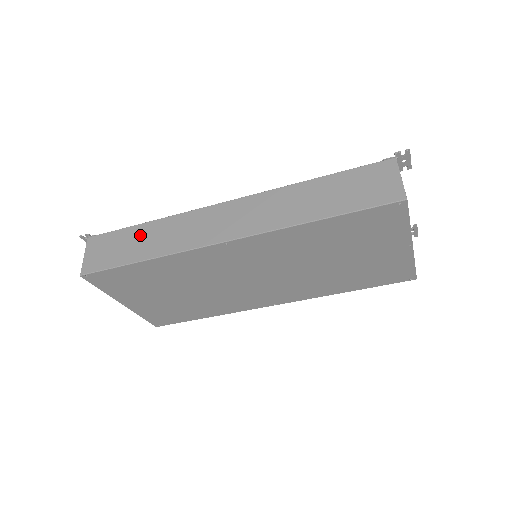
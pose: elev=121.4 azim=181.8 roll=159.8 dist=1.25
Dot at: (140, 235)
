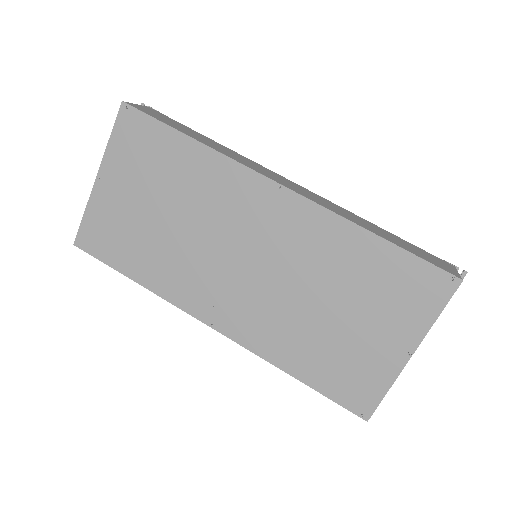
Dot at: (201, 136)
